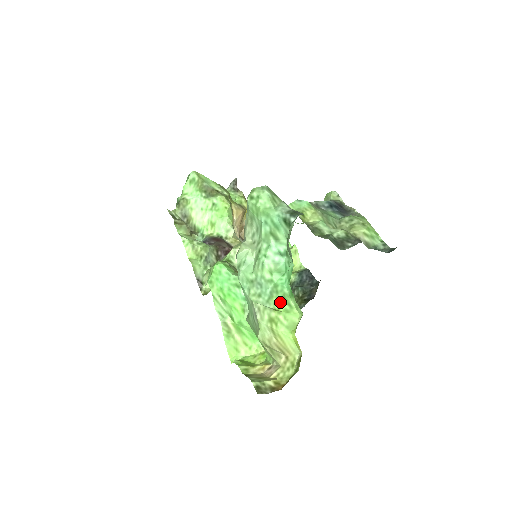
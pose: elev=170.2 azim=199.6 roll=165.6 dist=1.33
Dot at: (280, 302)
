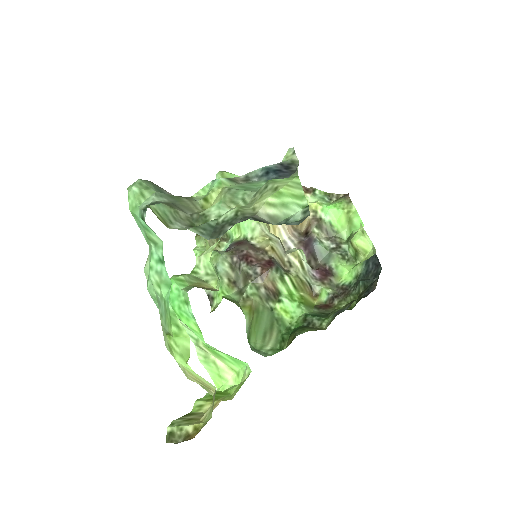
Dot at: (169, 323)
